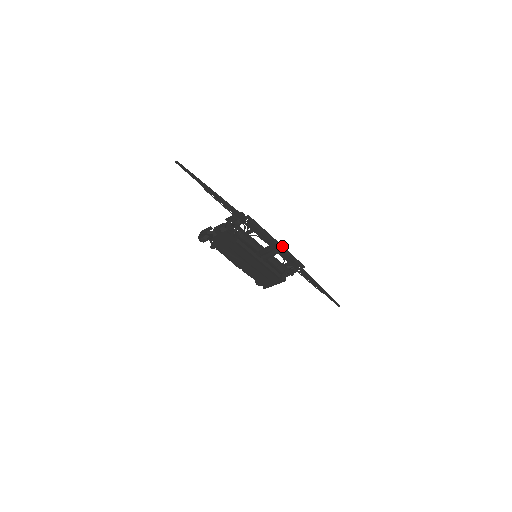
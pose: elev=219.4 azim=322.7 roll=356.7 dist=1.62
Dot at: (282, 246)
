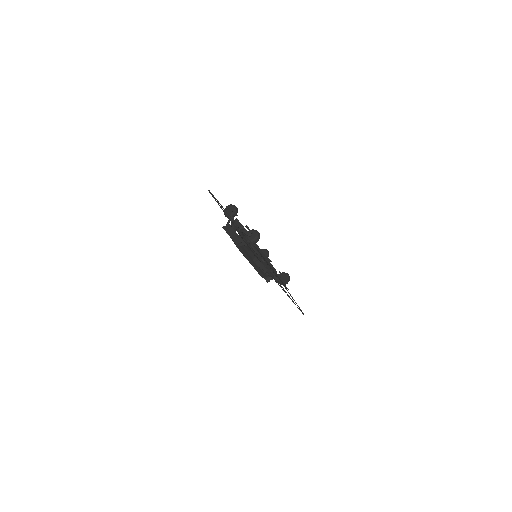
Dot at: (276, 273)
